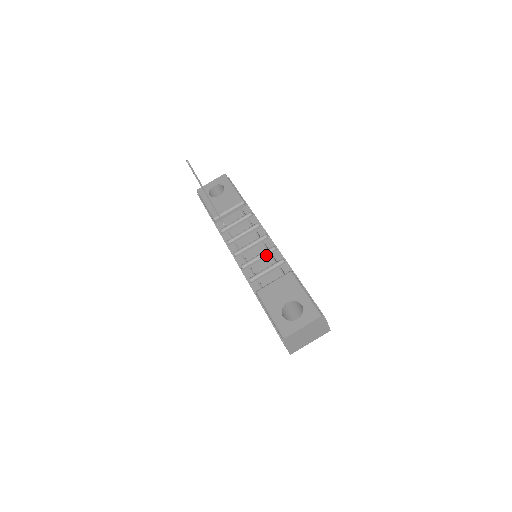
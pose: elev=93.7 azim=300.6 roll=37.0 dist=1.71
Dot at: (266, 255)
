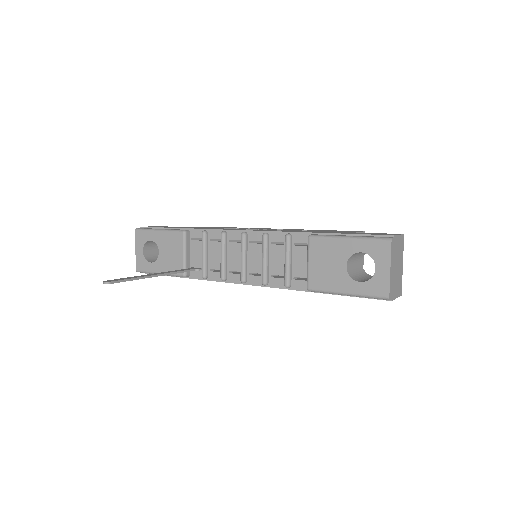
Dot at: (267, 249)
